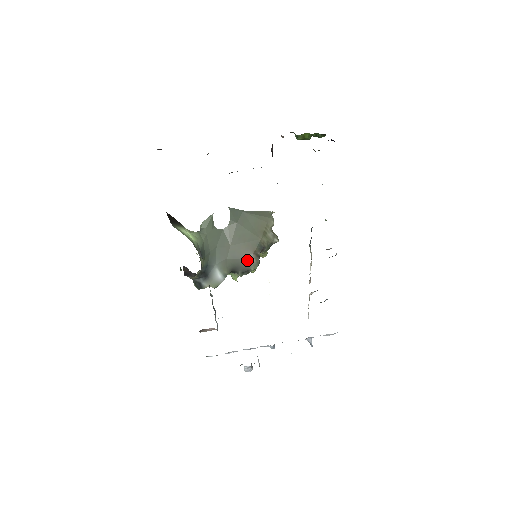
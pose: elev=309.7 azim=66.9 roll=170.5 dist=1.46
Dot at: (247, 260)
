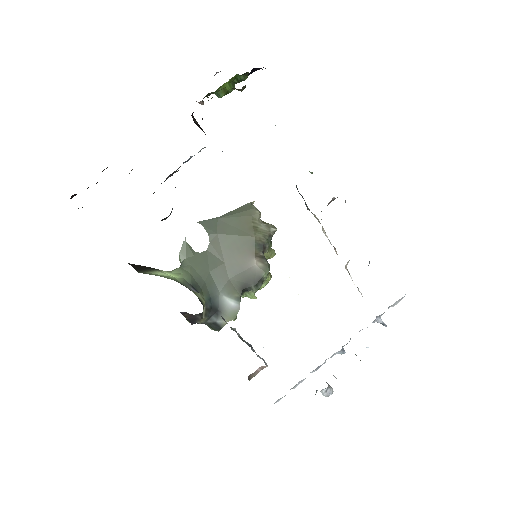
Dot at: (252, 268)
